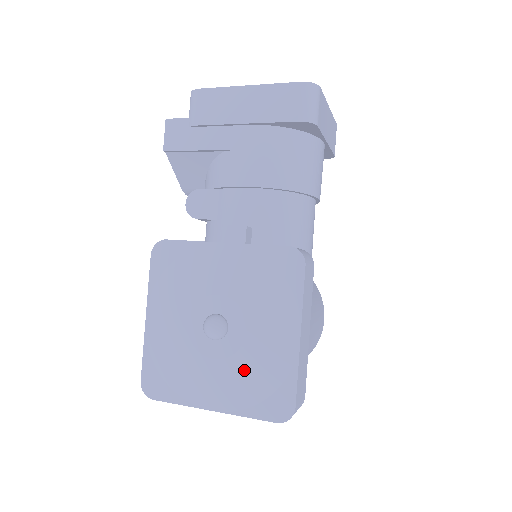
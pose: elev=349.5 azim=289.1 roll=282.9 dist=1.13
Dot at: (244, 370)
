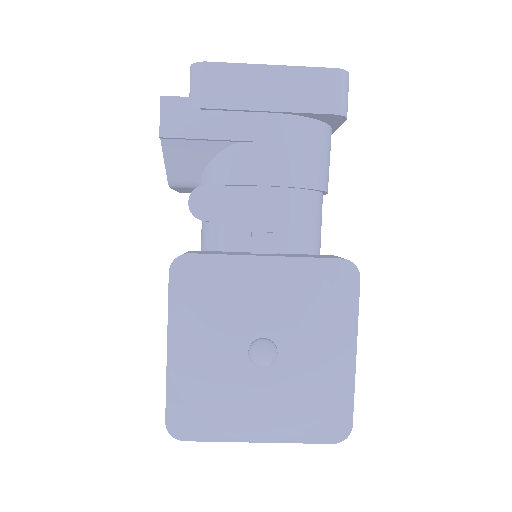
Dot at: (297, 395)
